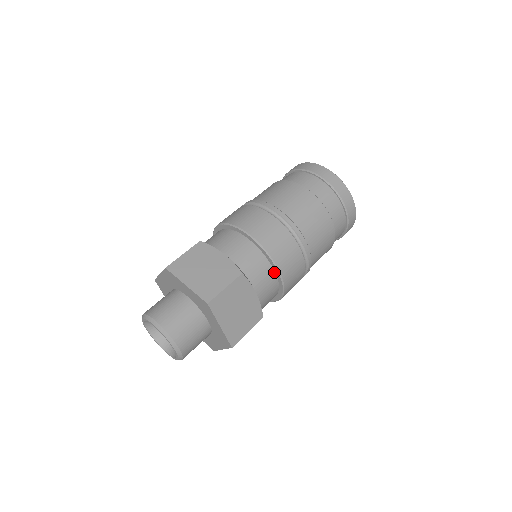
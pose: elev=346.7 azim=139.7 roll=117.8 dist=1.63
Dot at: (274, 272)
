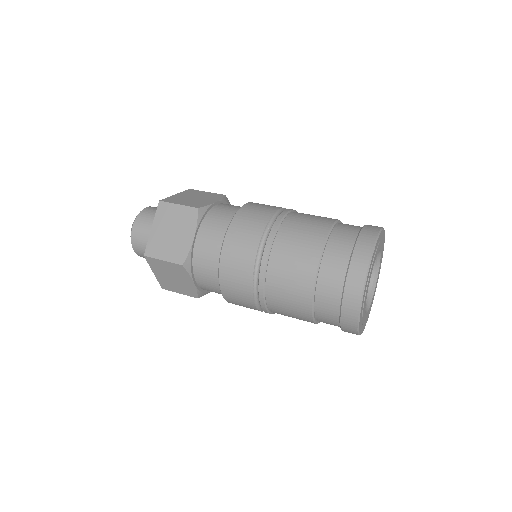
Dot at: occluded
